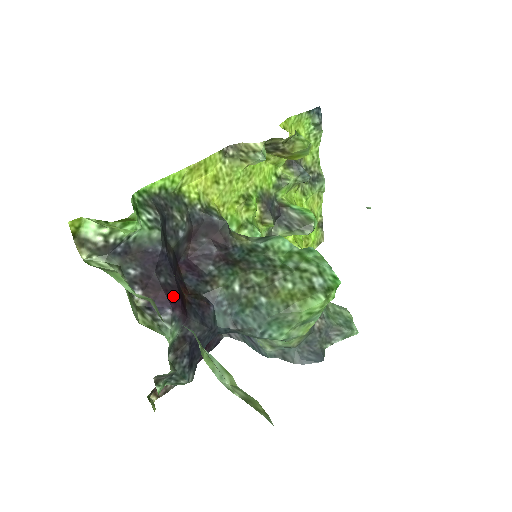
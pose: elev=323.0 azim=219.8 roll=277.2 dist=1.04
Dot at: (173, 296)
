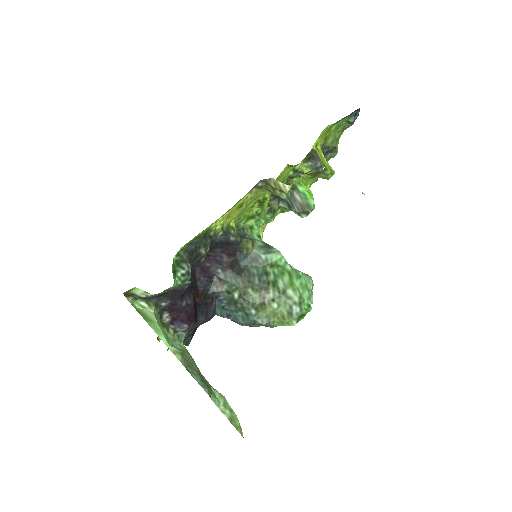
Dot at: (190, 315)
